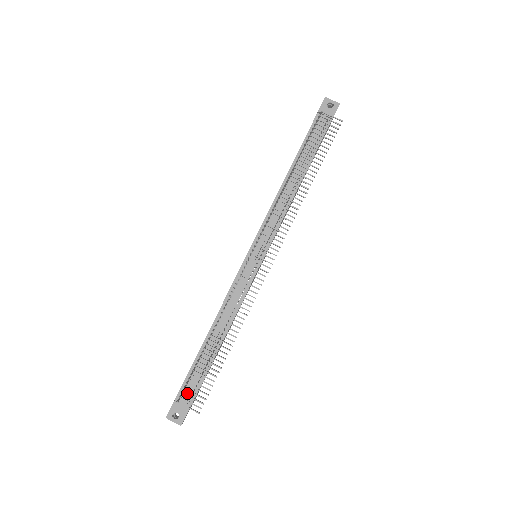
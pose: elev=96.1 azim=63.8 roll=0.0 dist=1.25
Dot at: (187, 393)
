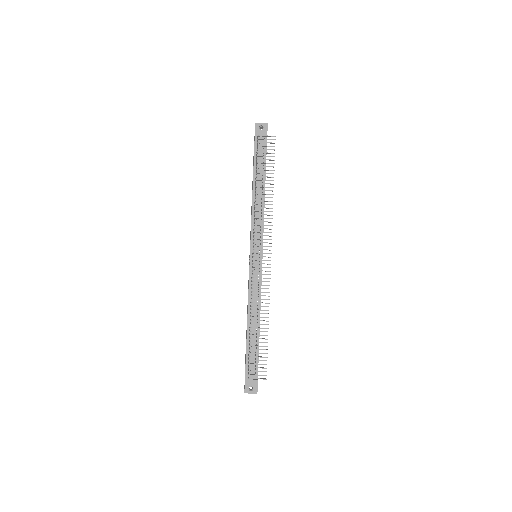
Dot at: (251, 370)
